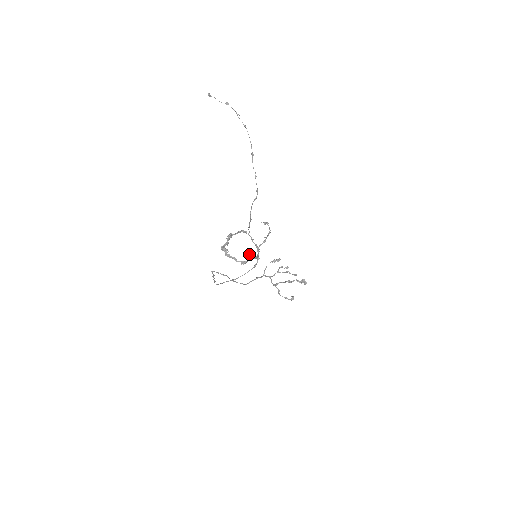
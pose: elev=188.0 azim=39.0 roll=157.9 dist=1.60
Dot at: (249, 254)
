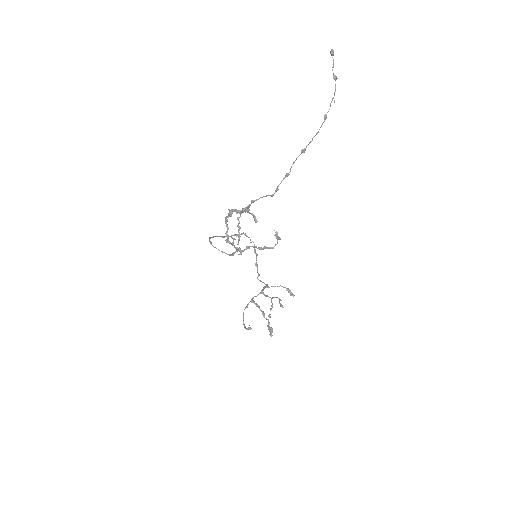
Dot at: (234, 238)
